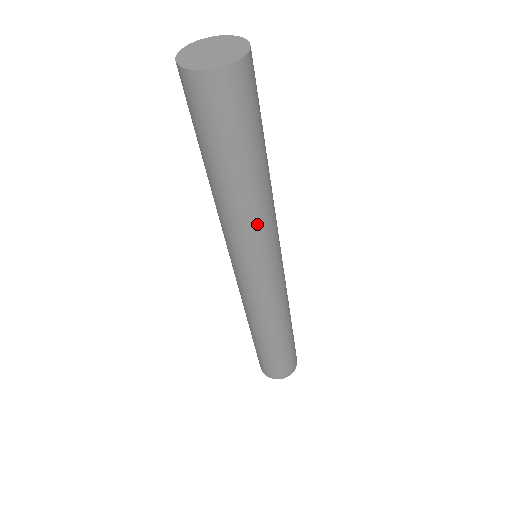
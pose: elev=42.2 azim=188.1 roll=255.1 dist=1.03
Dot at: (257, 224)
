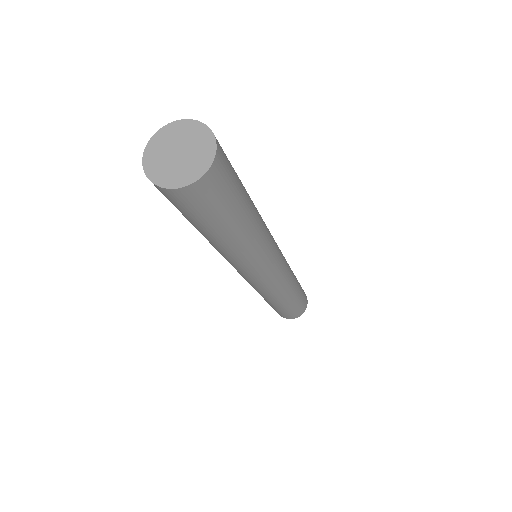
Dot at: (246, 257)
